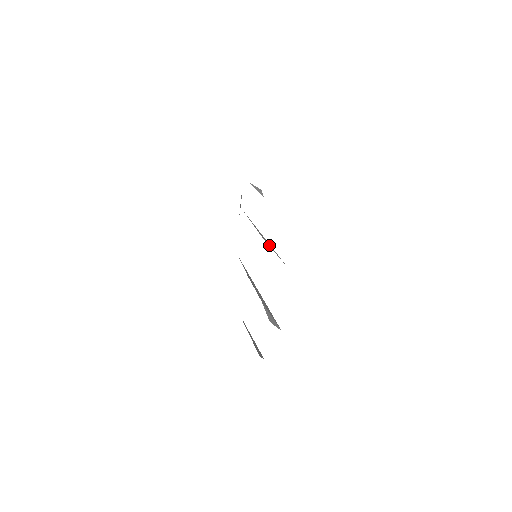
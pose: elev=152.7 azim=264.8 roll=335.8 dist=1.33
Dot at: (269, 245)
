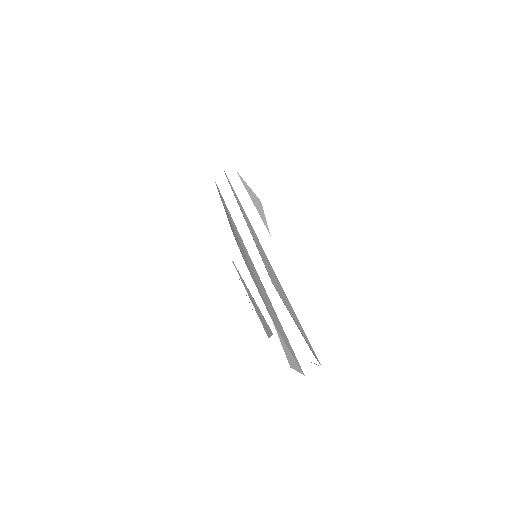
Dot at: (285, 302)
